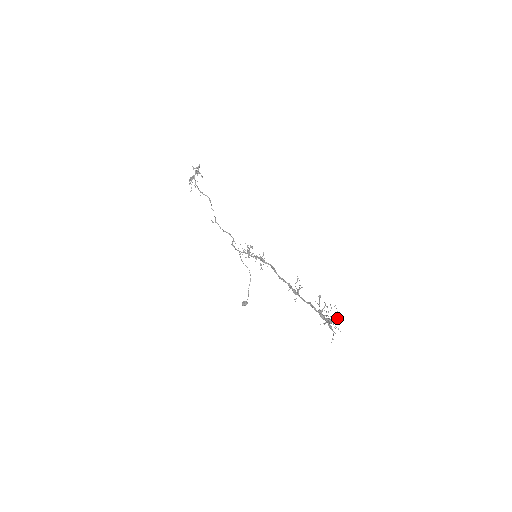
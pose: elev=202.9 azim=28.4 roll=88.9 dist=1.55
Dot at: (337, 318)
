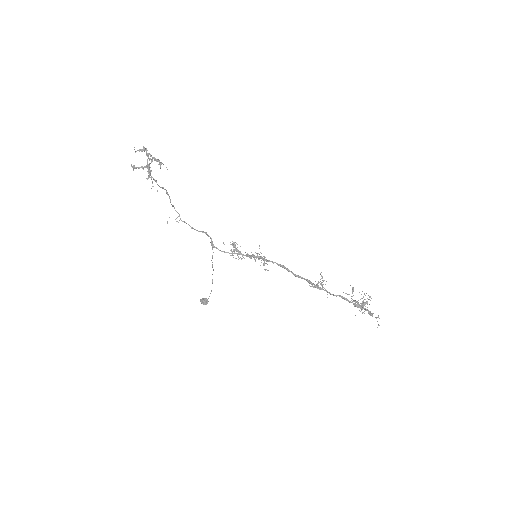
Dot at: (365, 302)
